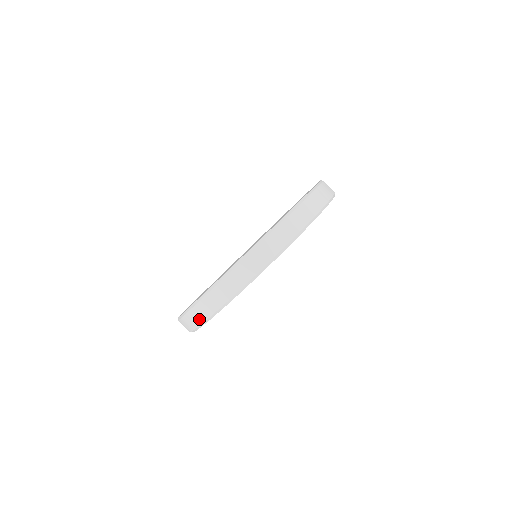
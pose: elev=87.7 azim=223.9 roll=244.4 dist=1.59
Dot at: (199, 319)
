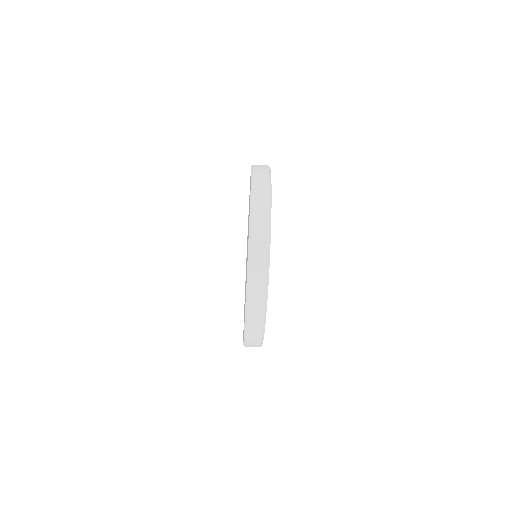
Dot at: occluded
